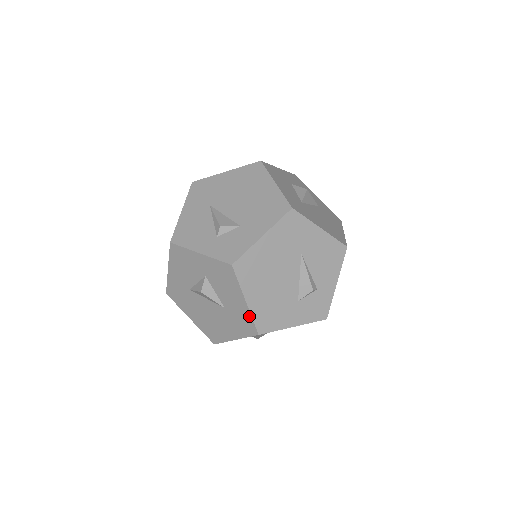
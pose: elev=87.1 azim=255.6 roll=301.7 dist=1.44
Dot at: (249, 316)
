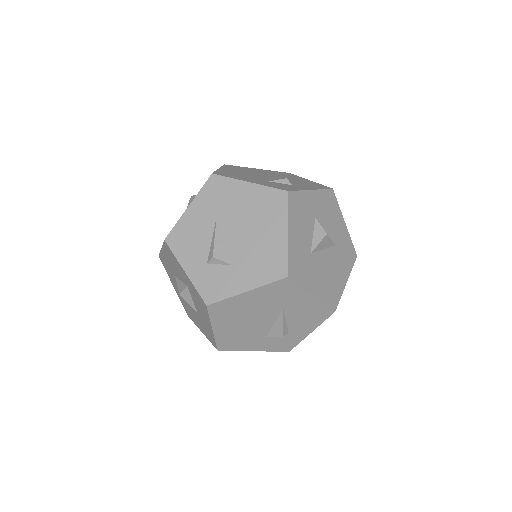
Dot at: (213, 337)
